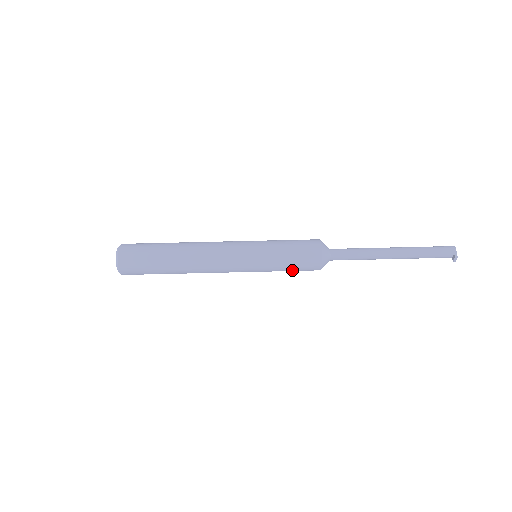
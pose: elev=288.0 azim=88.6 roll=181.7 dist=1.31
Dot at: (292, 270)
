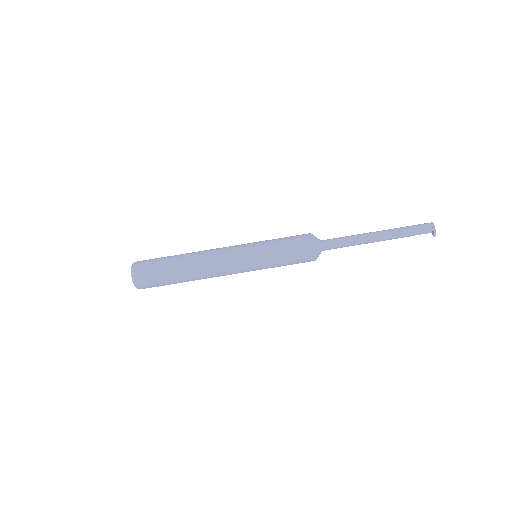
Dot at: (290, 264)
